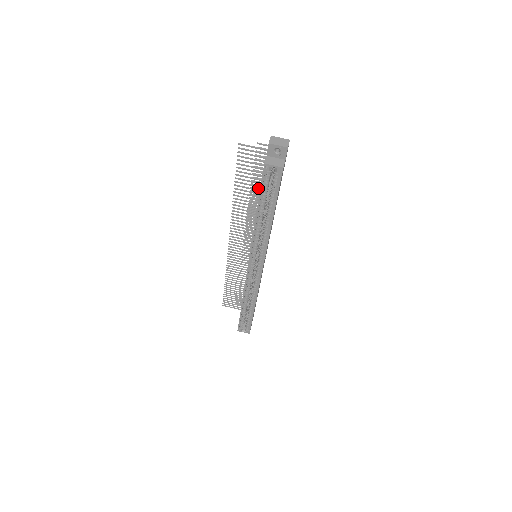
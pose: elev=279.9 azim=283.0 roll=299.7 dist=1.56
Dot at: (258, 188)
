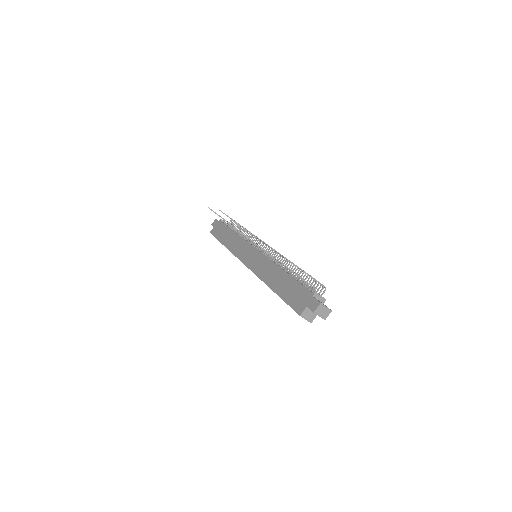
Dot at: occluded
